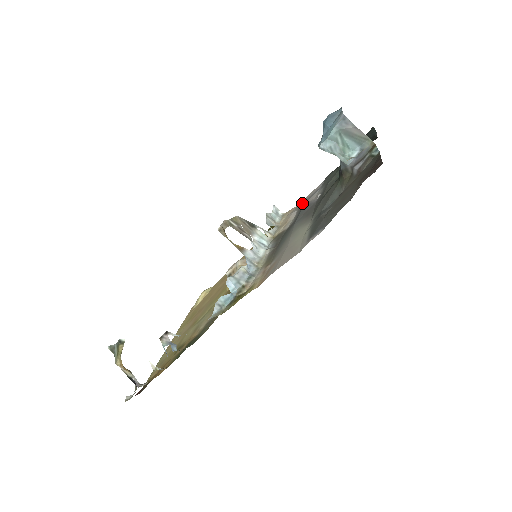
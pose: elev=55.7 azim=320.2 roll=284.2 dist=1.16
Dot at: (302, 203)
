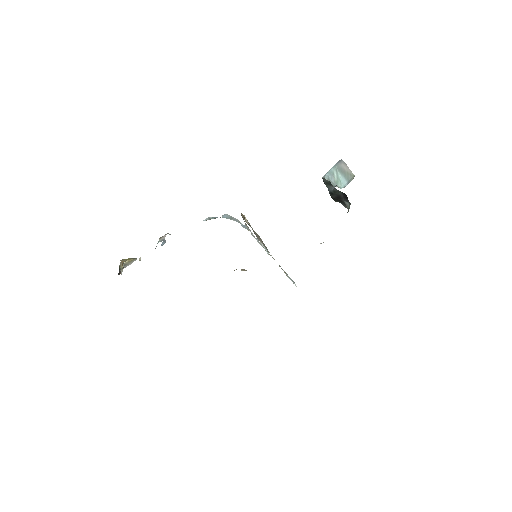
Dot at: occluded
